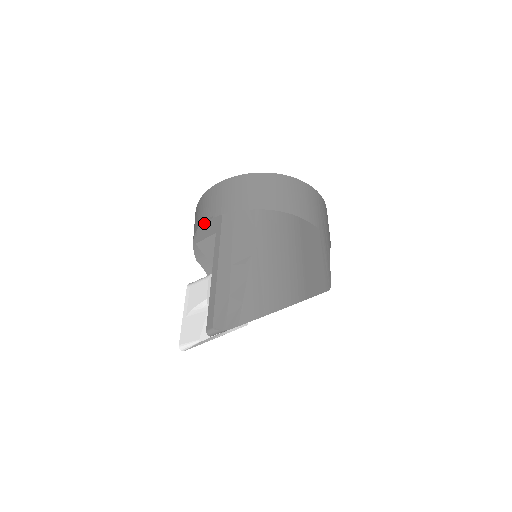
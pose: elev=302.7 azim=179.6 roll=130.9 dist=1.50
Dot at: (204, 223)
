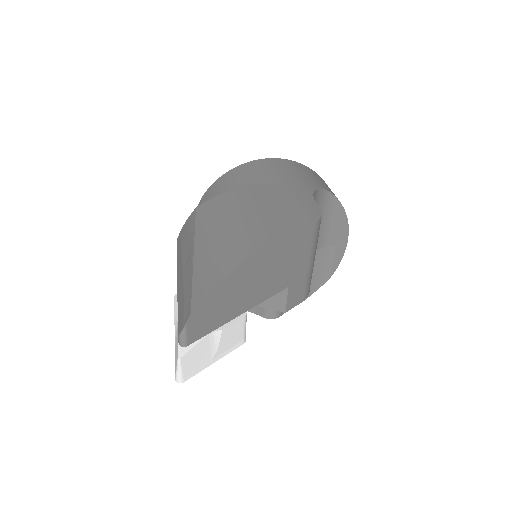
Dot at: occluded
